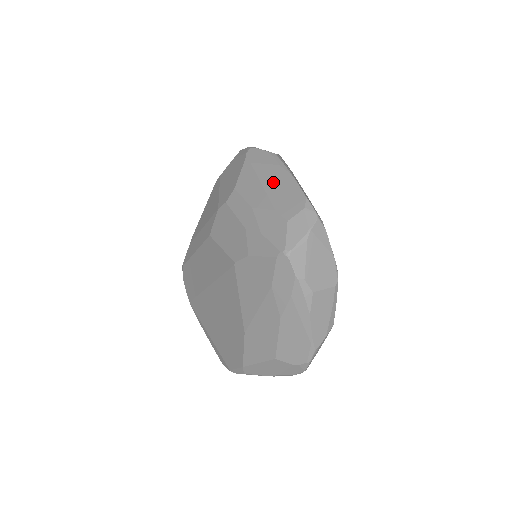
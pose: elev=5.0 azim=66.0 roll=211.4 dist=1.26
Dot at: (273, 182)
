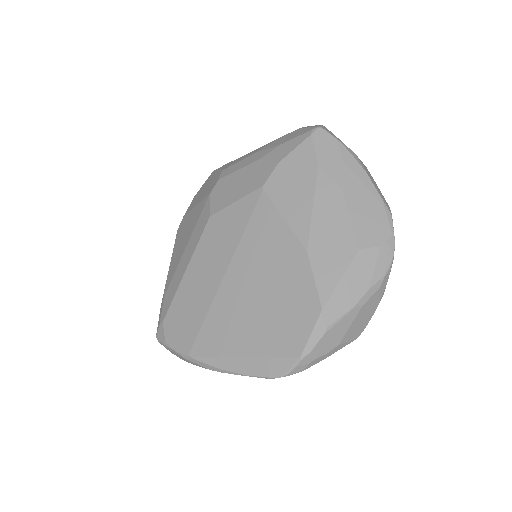
Dot at: occluded
